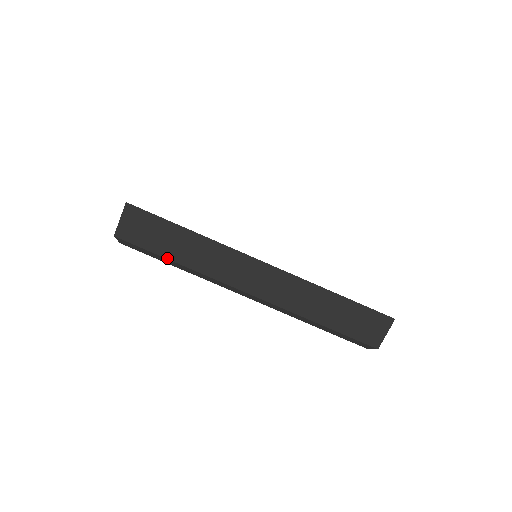
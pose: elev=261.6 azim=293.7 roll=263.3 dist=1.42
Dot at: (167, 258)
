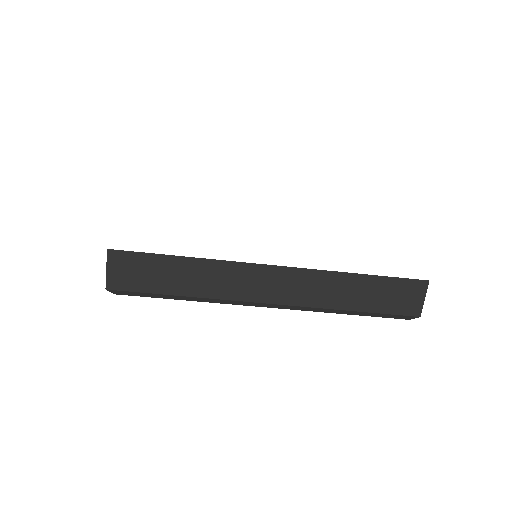
Dot at: (171, 294)
